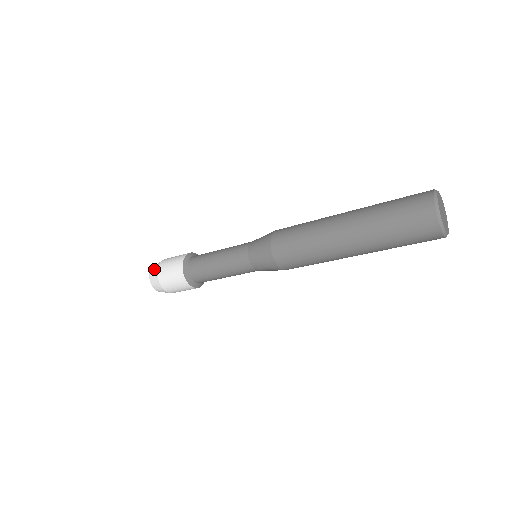
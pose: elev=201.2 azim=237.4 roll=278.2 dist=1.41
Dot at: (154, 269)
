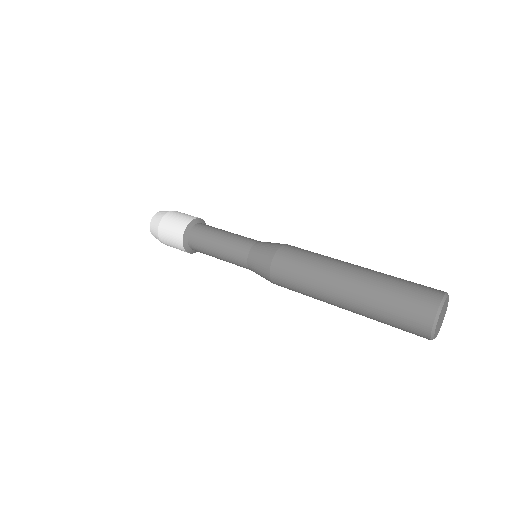
Dot at: occluded
